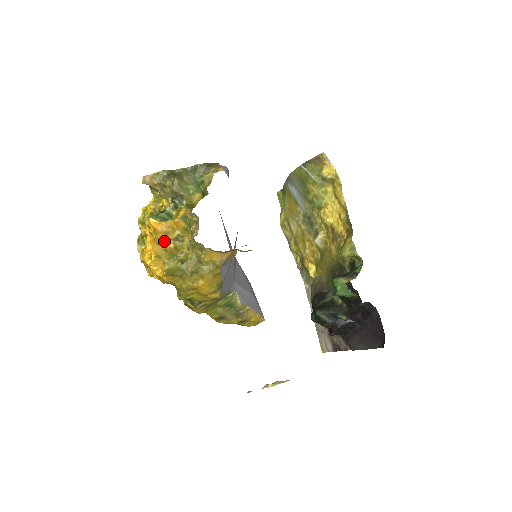
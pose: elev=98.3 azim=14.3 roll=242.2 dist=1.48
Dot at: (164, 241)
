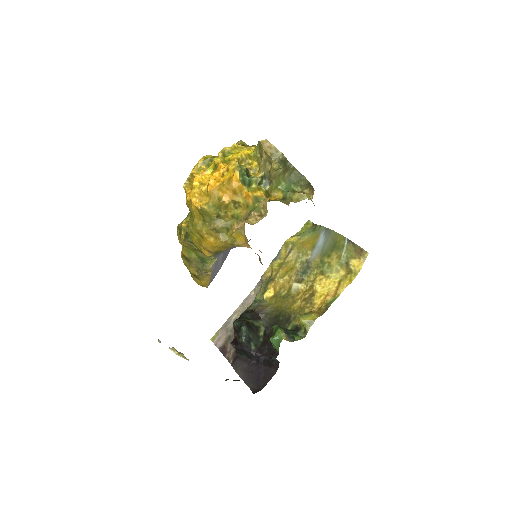
Dot at: (226, 193)
